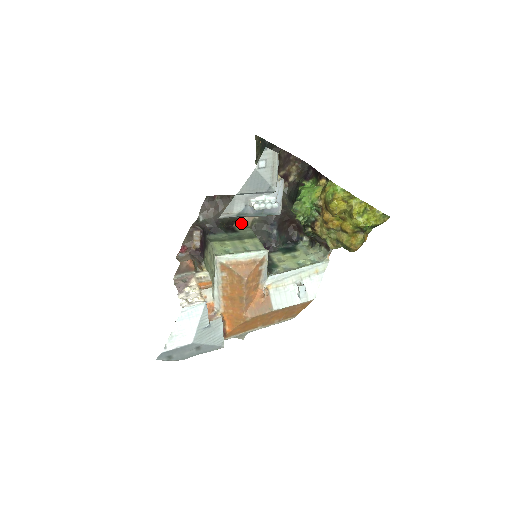
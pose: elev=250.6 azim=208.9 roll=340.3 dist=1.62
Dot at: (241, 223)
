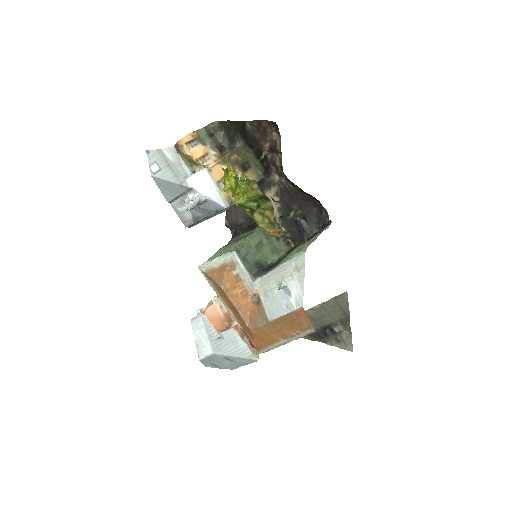
Dot at: occluded
